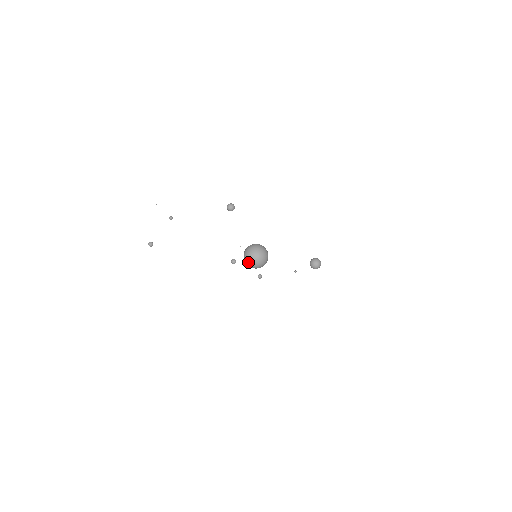
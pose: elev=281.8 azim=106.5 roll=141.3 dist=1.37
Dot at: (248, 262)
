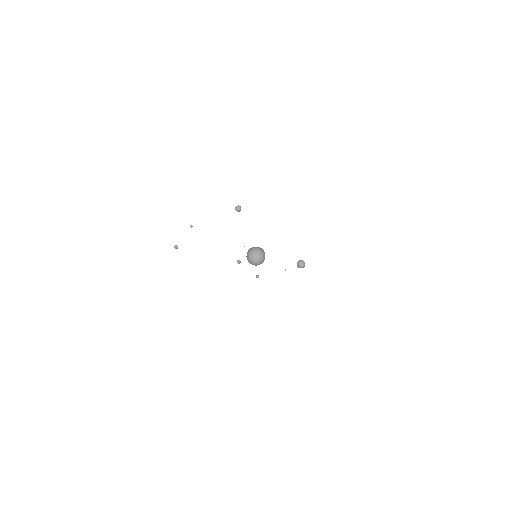
Dot at: (250, 262)
